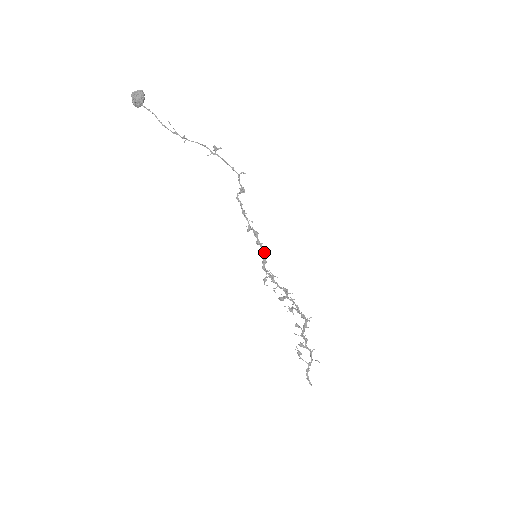
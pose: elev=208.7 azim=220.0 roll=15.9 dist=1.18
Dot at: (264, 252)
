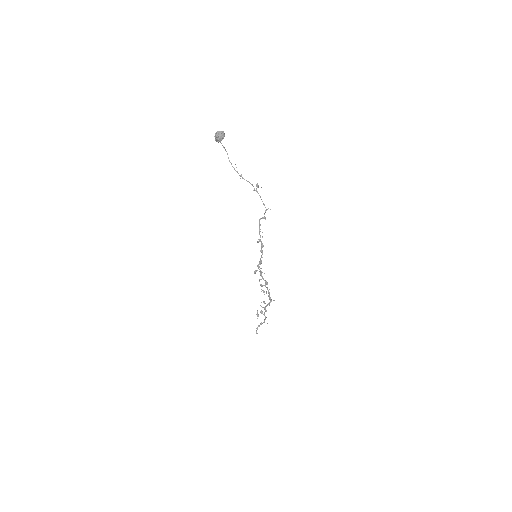
Dot at: occluded
